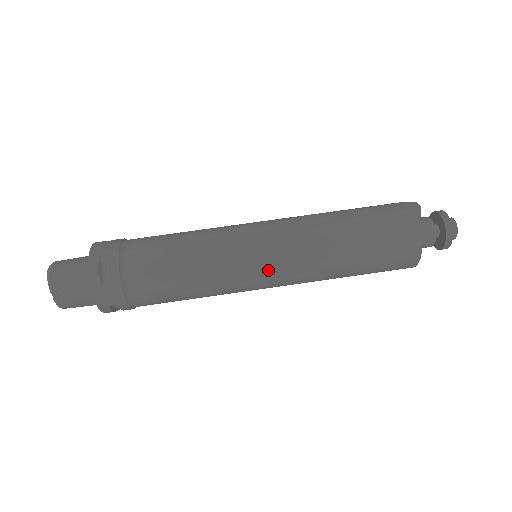
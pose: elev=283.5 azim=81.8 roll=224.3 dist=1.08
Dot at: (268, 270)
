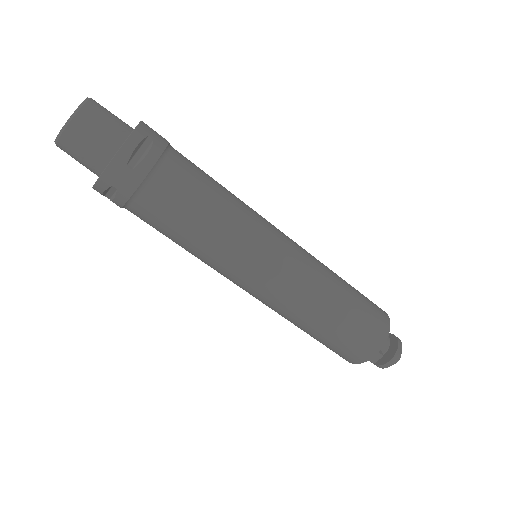
Dot at: occluded
